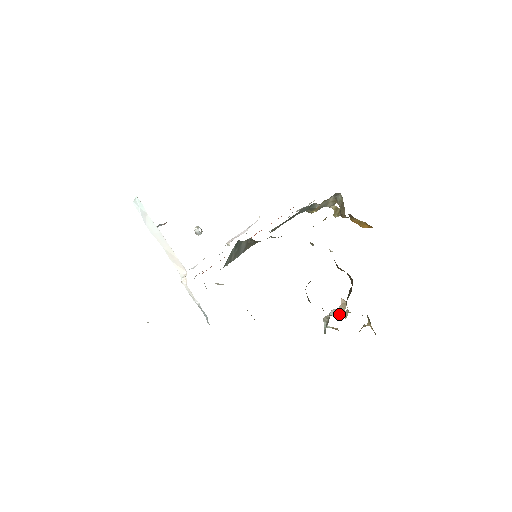
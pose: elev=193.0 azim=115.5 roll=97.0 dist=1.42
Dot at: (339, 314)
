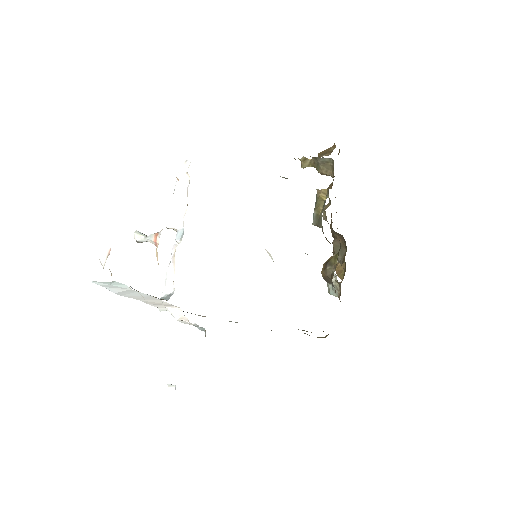
Dot at: occluded
